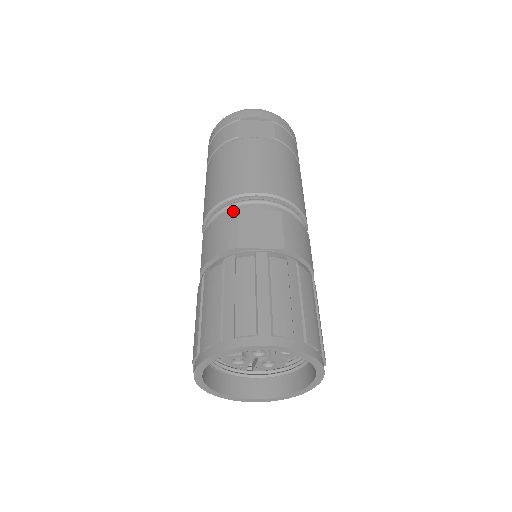
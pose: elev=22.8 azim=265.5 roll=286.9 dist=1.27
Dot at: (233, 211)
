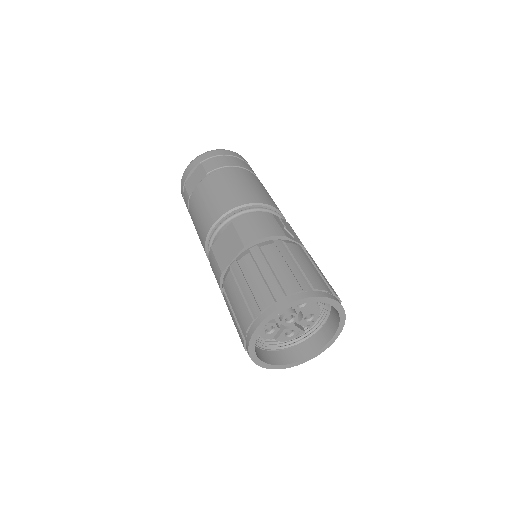
Dot at: (210, 251)
